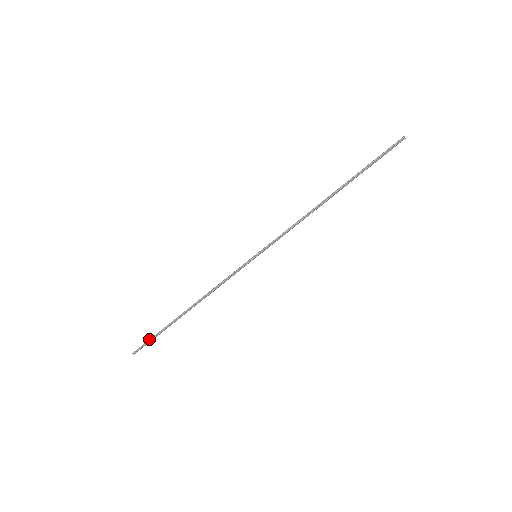
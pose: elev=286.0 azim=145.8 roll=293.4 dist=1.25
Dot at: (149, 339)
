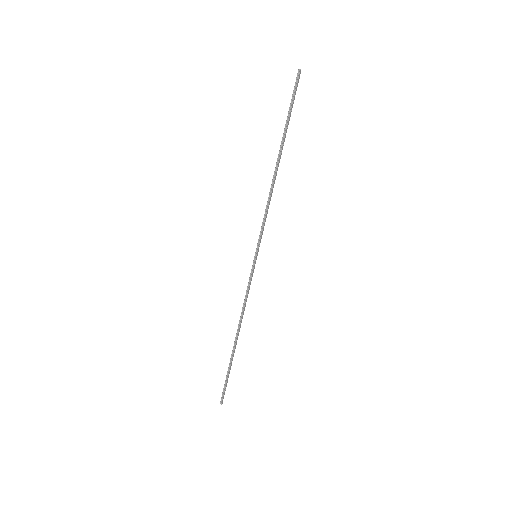
Dot at: occluded
